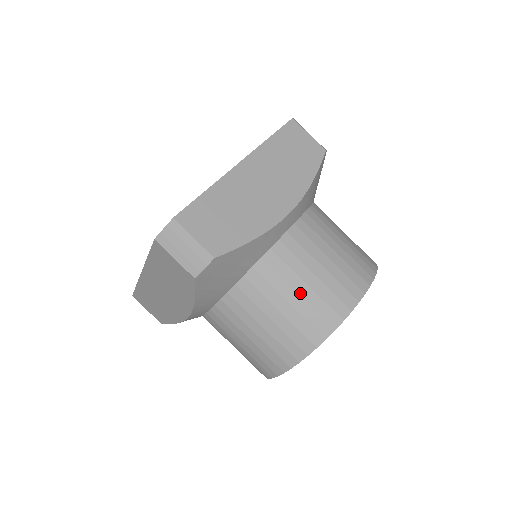
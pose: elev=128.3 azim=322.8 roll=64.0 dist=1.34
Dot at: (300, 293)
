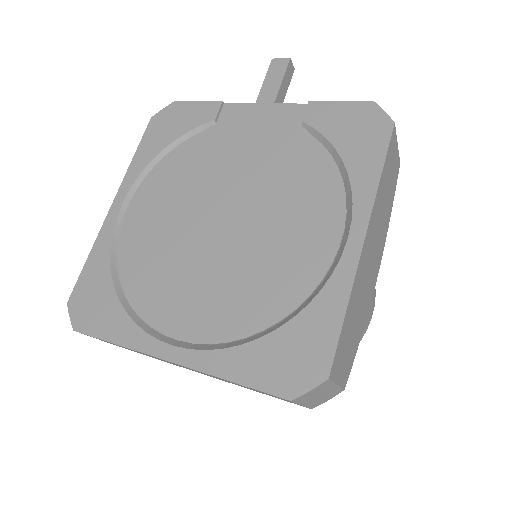
Dot at: occluded
